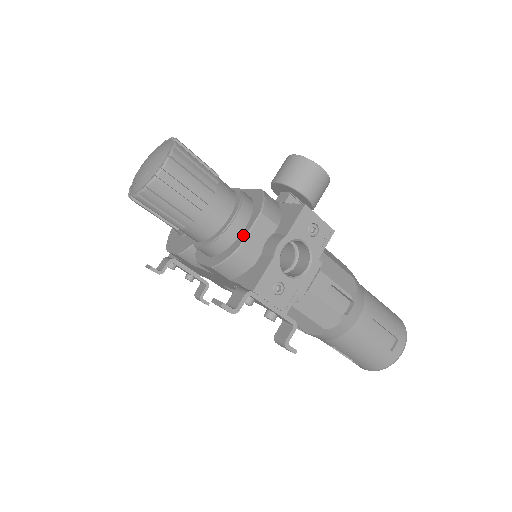
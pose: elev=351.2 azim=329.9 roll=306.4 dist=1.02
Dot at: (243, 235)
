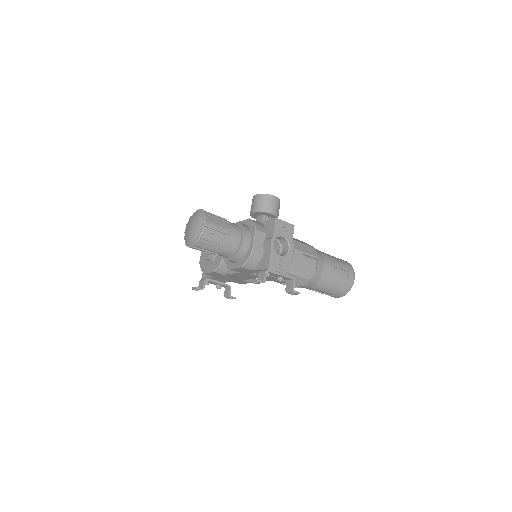
Dot at: (251, 244)
